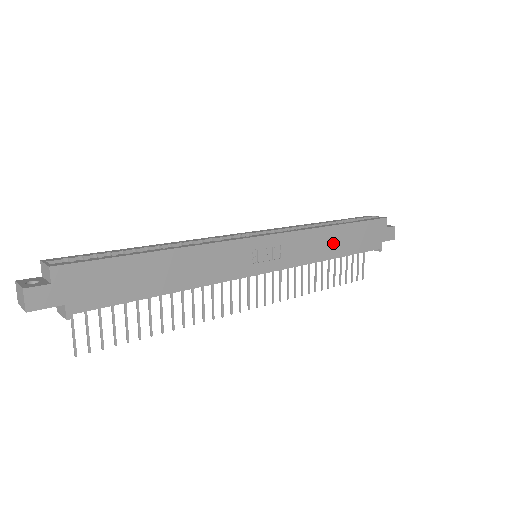
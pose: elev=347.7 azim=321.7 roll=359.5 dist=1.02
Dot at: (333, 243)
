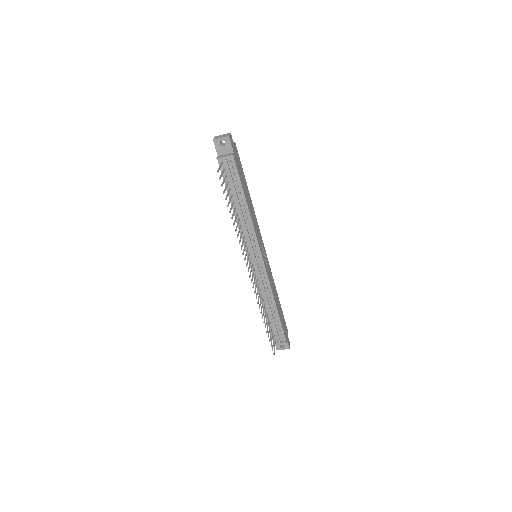
Dot at: (276, 299)
